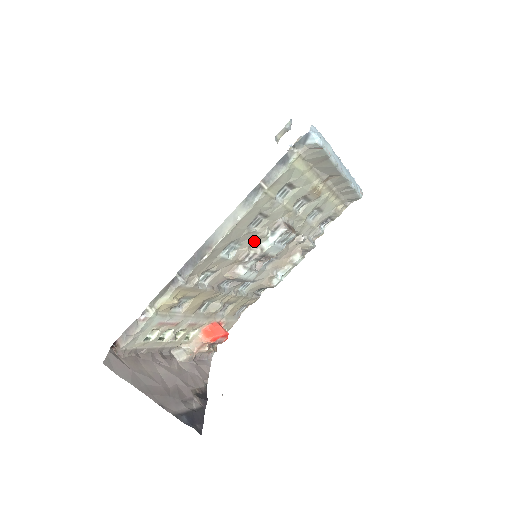
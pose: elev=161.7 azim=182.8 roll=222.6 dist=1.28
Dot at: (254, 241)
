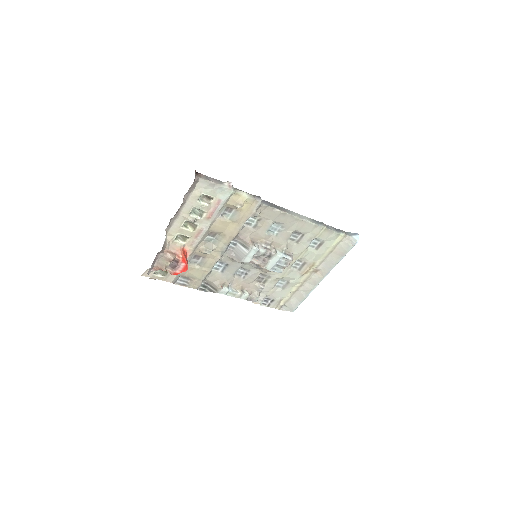
Dot at: (278, 244)
